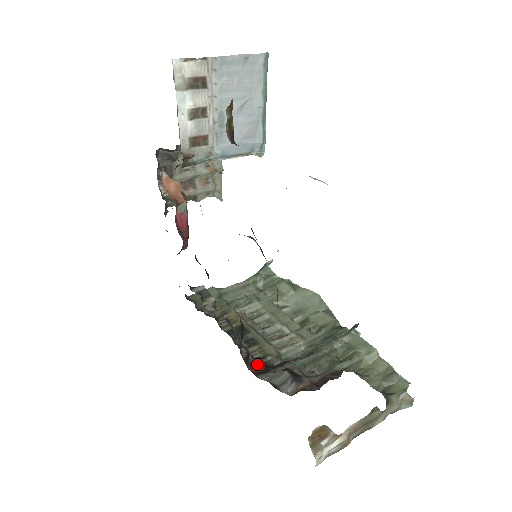
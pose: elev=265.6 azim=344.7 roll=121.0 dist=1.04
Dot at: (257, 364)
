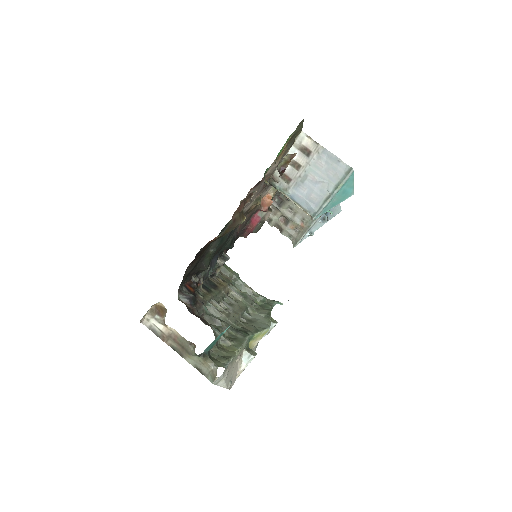
Dot at: (192, 287)
